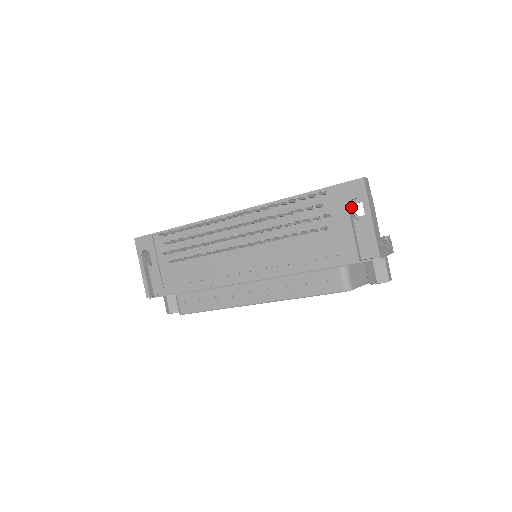
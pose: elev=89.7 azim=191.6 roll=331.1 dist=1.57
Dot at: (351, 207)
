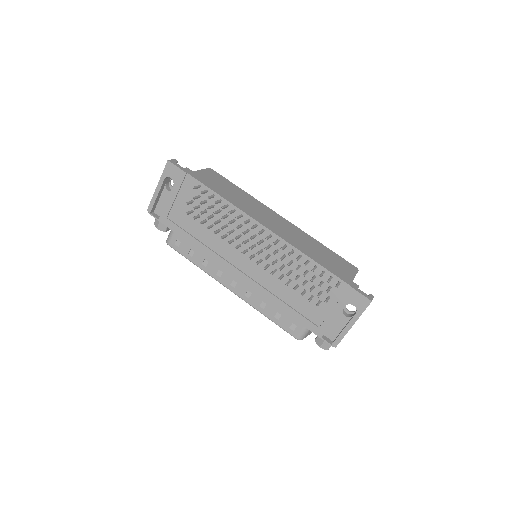
Dot at: occluded
